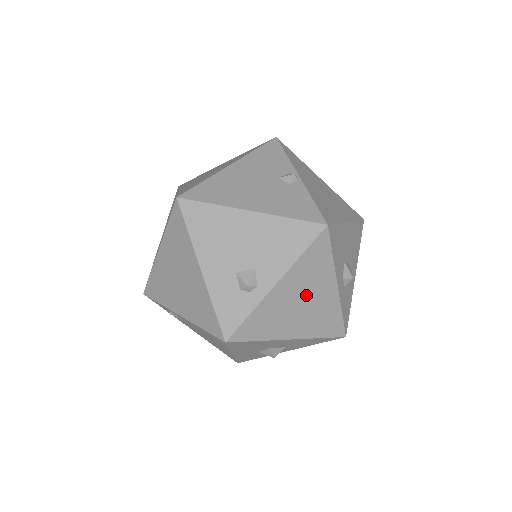
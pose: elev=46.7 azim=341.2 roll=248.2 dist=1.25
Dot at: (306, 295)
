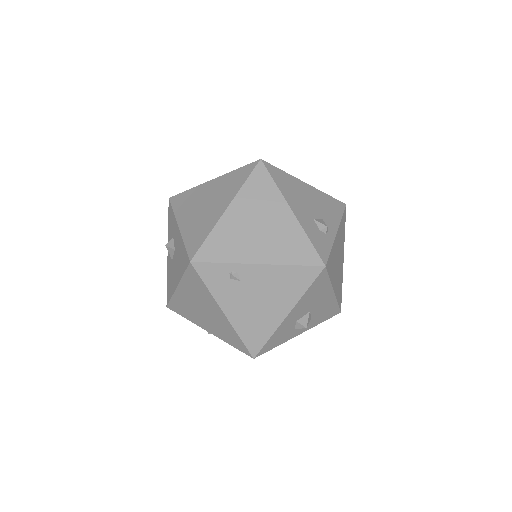
Dot at: (339, 255)
